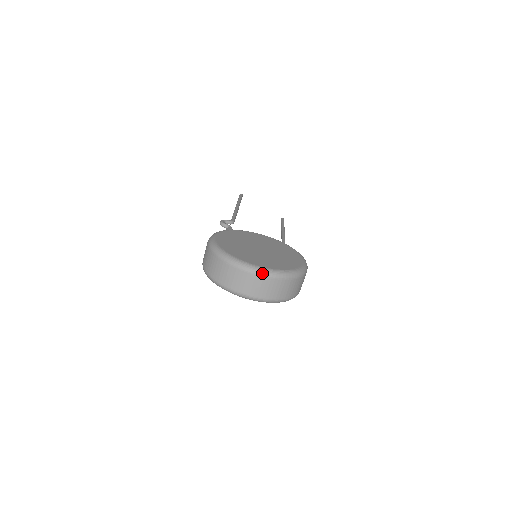
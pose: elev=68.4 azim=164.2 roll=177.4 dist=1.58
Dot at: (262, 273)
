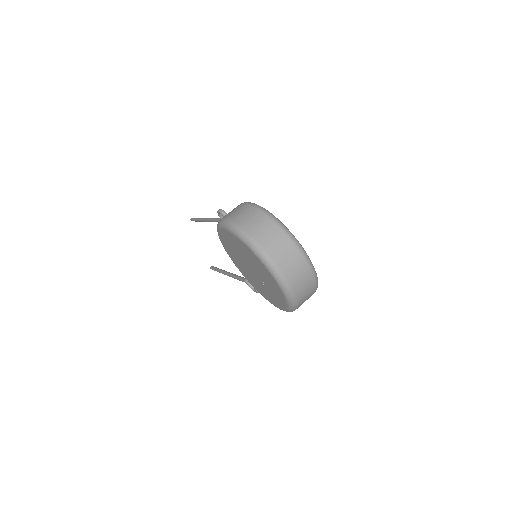
Dot at: (307, 257)
